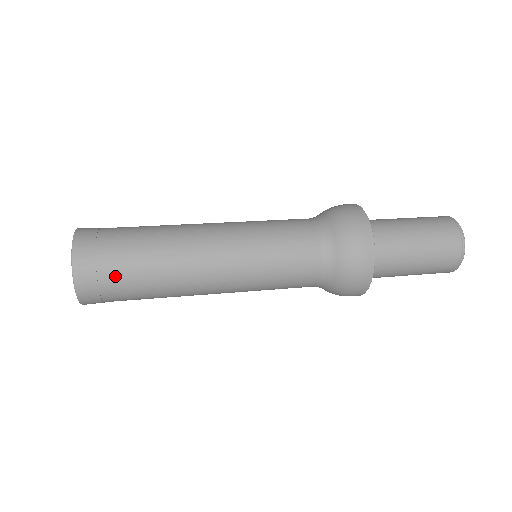
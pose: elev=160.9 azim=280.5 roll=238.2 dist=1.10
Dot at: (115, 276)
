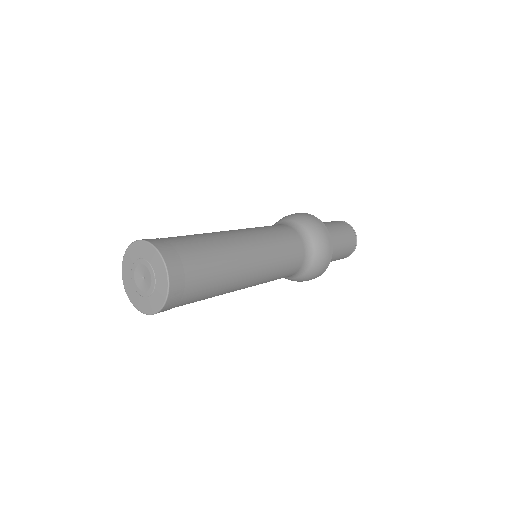
Dot at: (196, 271)
